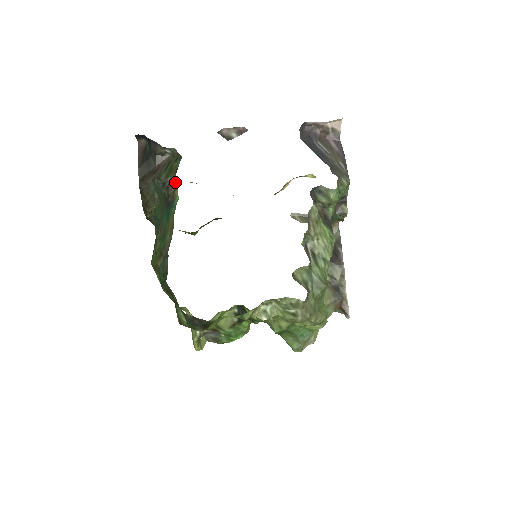
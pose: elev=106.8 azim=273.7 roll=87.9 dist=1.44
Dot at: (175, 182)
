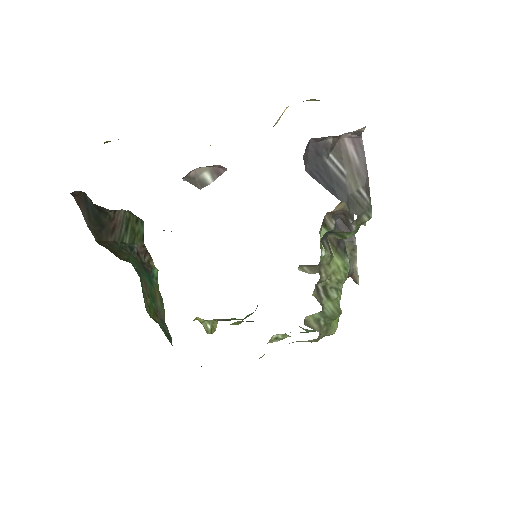
Dot at: (146, 252)
